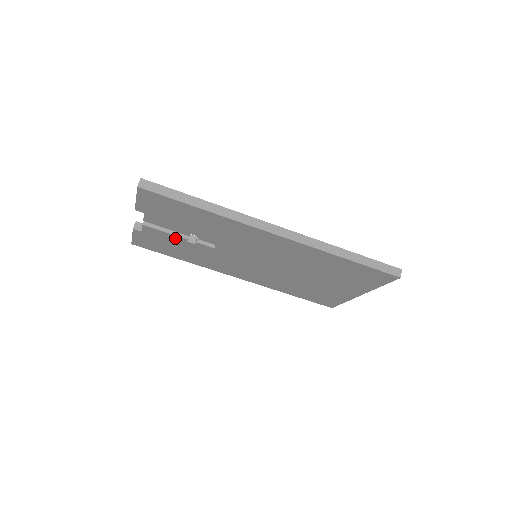
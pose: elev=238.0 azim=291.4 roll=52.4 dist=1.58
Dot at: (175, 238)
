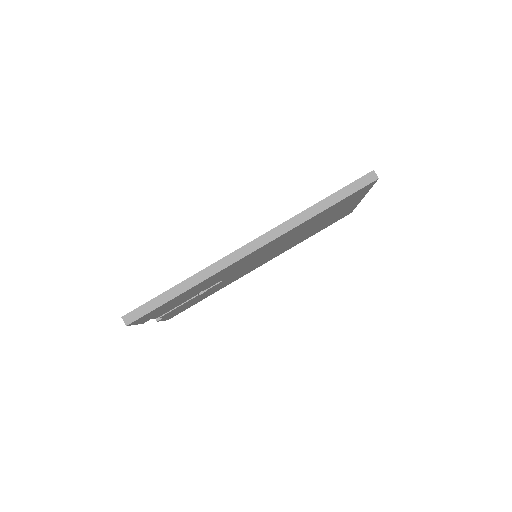
Dot at: (189, 301)
